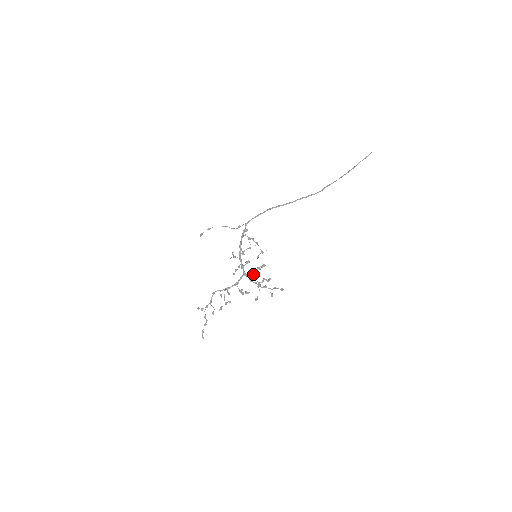
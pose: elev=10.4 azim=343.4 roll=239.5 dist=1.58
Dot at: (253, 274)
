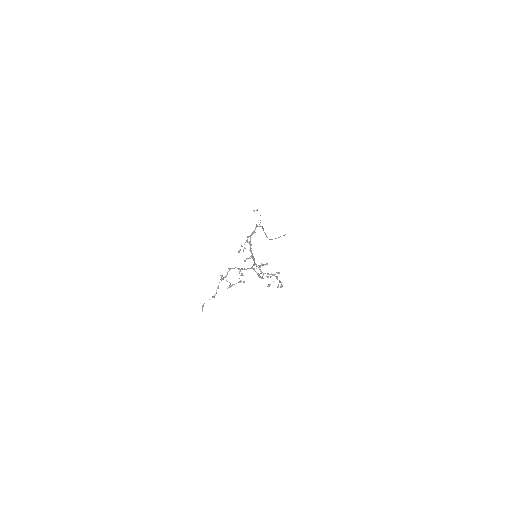
Dot at: occluded
